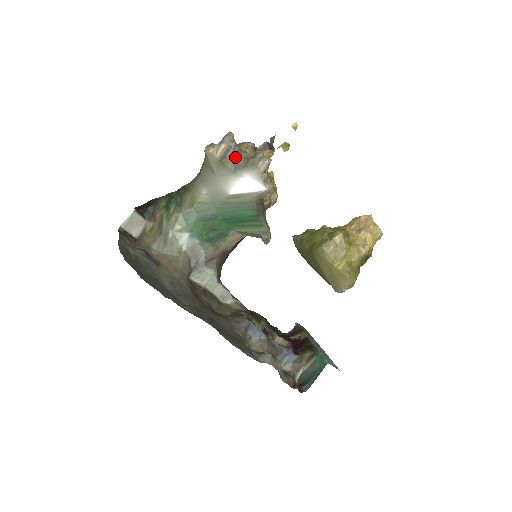
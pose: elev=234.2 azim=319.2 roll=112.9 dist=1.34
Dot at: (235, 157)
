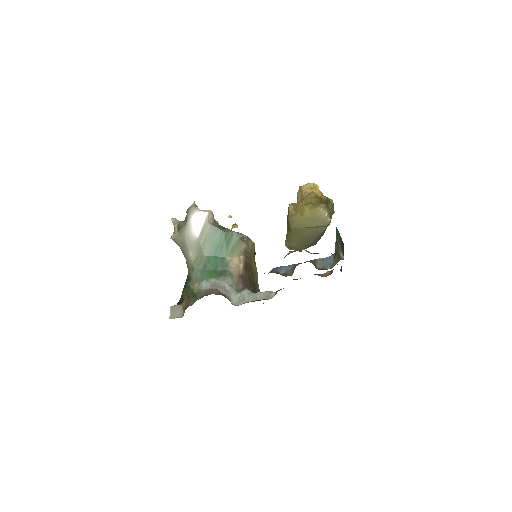
Dot at: (183, 222)
